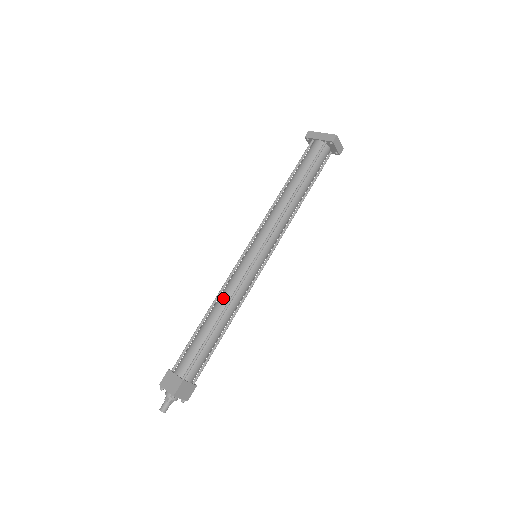
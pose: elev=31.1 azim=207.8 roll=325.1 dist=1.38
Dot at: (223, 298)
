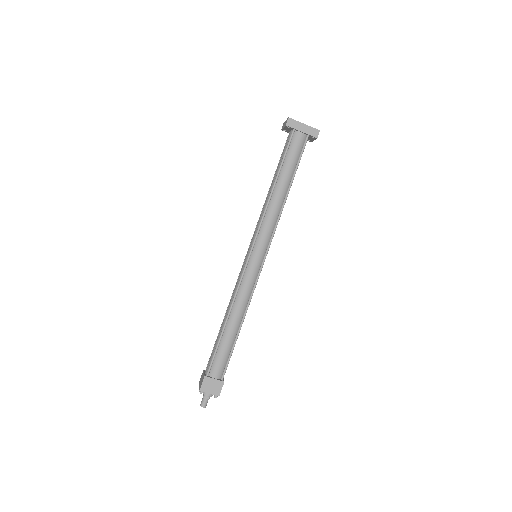
Dot at: (241, 305)
